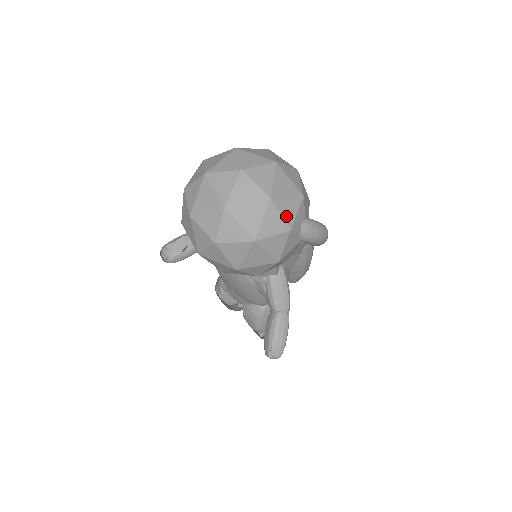
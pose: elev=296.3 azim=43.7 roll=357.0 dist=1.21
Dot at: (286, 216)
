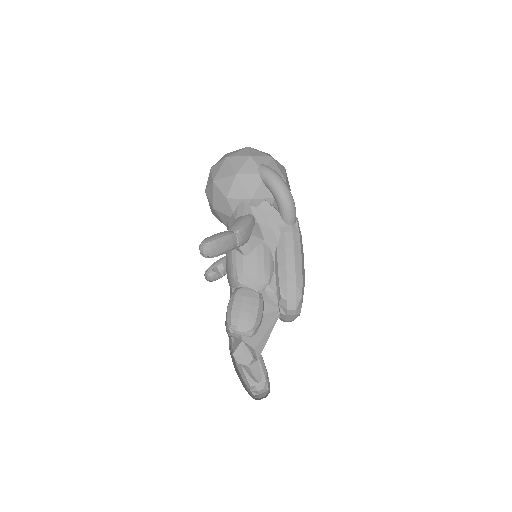
Dot at: (252, 153)
